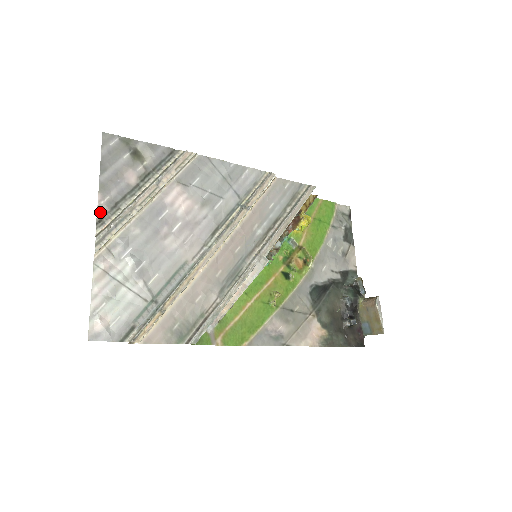
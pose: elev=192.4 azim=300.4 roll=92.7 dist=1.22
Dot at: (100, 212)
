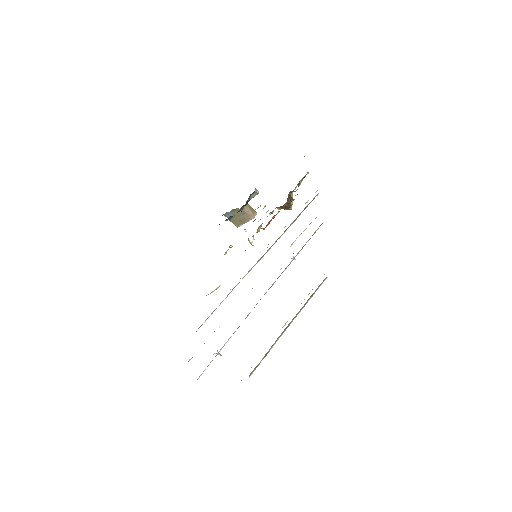
Dot at: occluded
